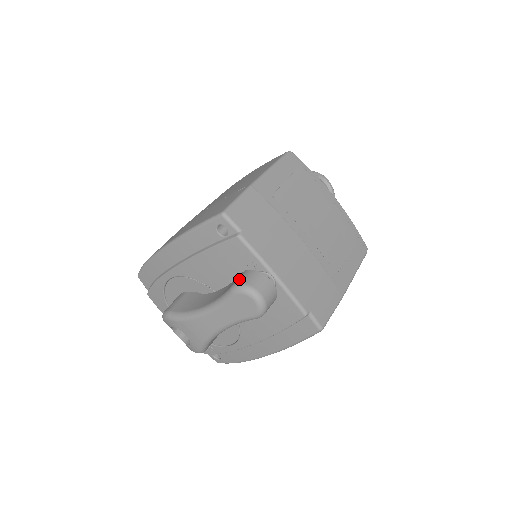
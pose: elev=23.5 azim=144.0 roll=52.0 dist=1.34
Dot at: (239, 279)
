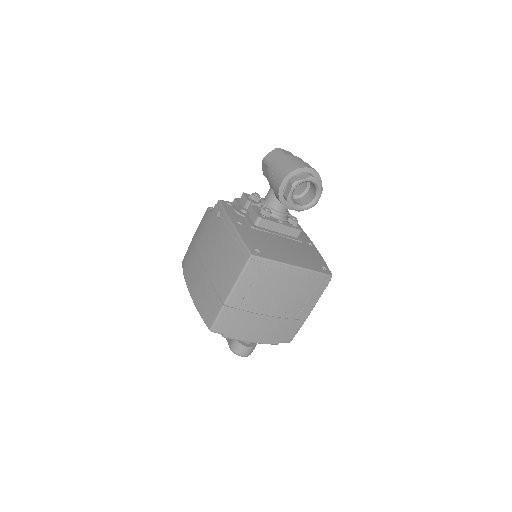
Dot at: (232, 345)
